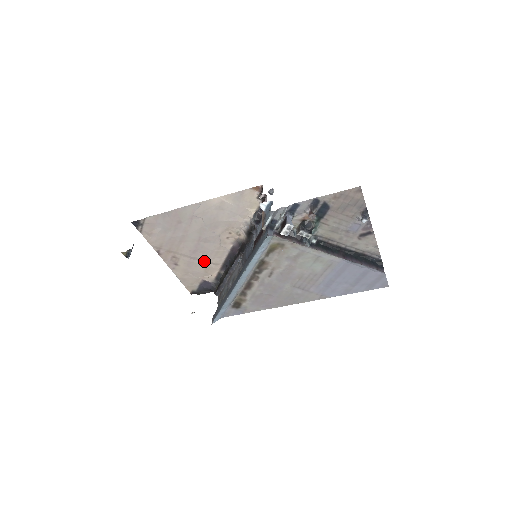
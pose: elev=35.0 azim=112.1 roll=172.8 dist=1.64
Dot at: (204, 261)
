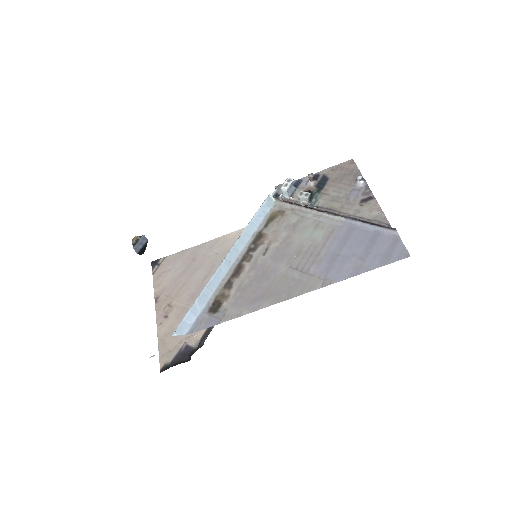
Dot at: occluded
